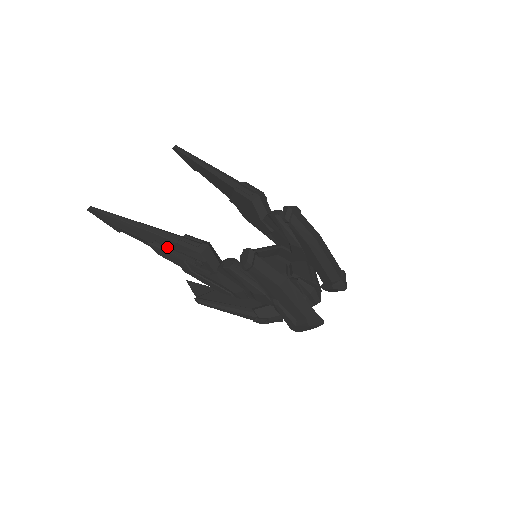
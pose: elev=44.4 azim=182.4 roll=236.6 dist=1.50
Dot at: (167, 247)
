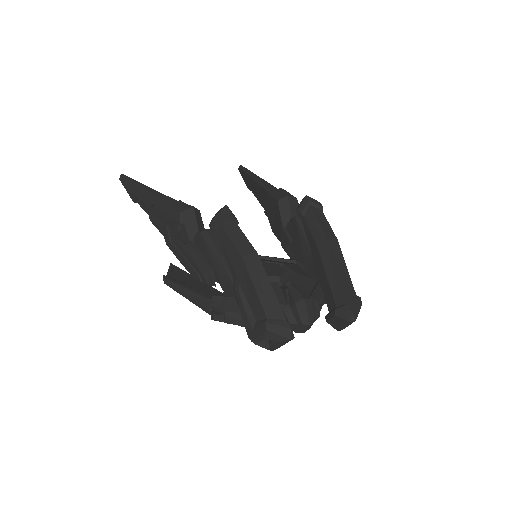
Dot at: (161, 213)
